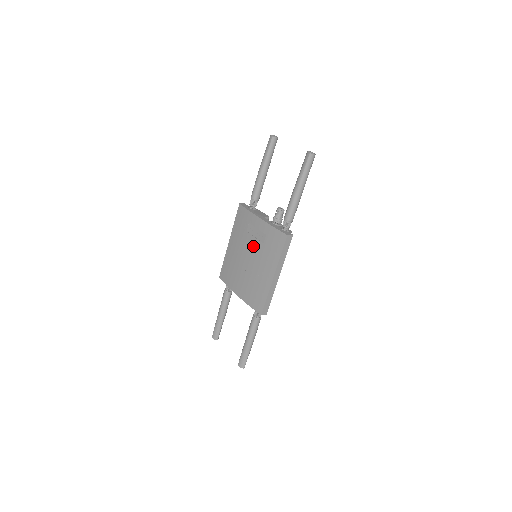
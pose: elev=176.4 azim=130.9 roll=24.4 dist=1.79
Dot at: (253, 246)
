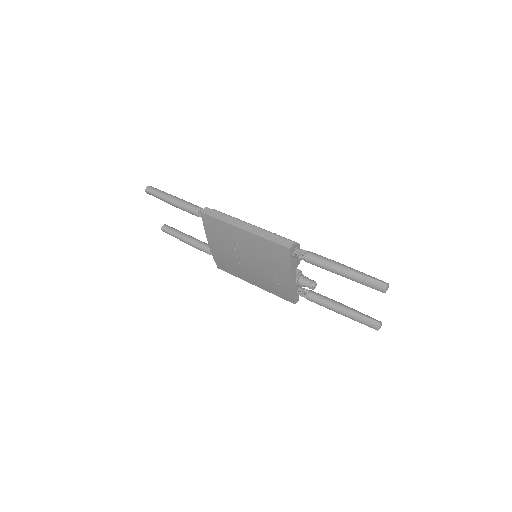
Dot at: (262, 269)
